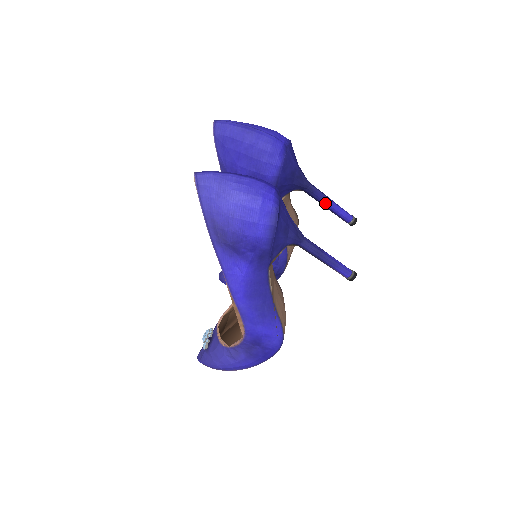
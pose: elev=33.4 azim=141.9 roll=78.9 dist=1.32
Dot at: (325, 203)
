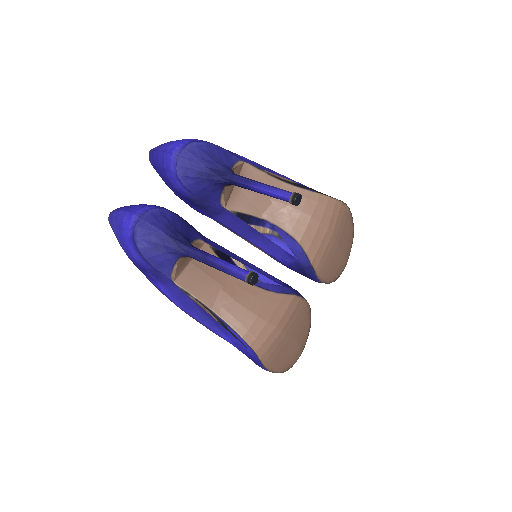
Dot at: (254, 190)
